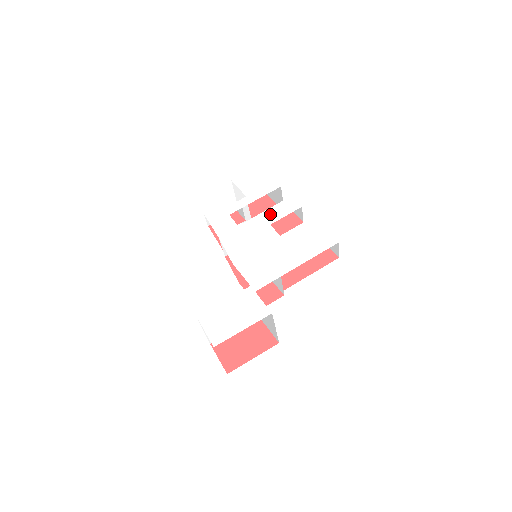
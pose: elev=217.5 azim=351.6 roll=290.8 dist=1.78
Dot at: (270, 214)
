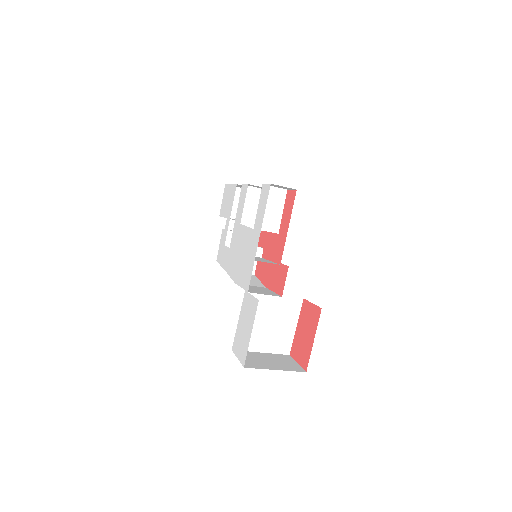
Dot at: (238, 215)
